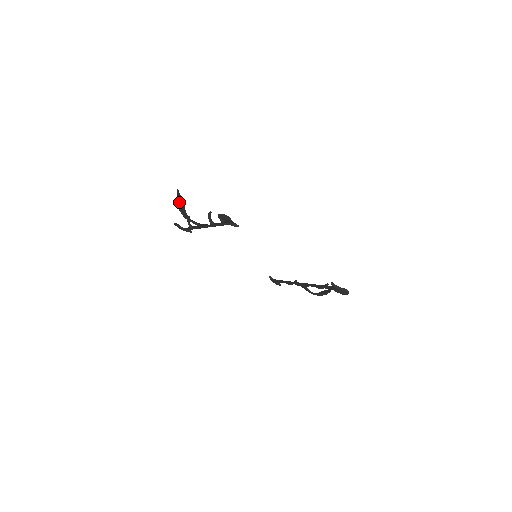
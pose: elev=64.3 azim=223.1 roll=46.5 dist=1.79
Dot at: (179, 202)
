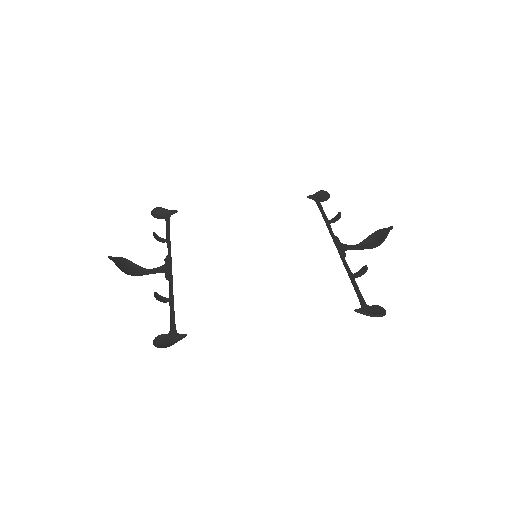
Dot at: (123, 260)
